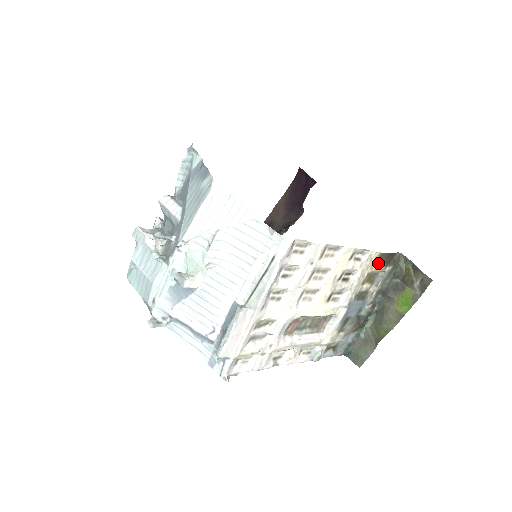
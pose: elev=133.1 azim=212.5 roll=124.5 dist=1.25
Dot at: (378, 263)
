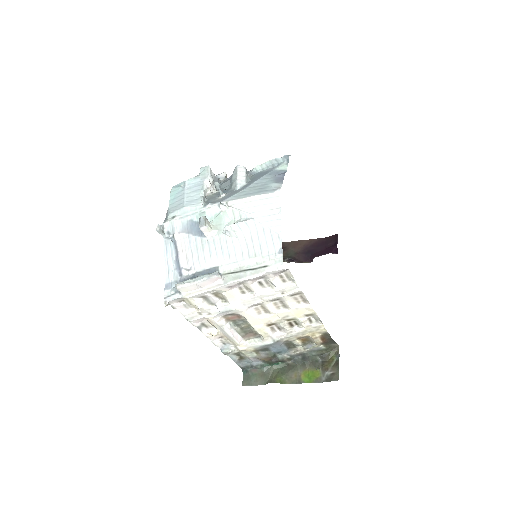
Dot at: (319, 336)
